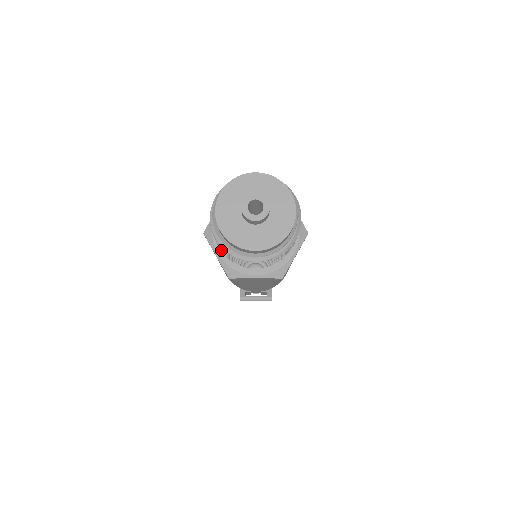
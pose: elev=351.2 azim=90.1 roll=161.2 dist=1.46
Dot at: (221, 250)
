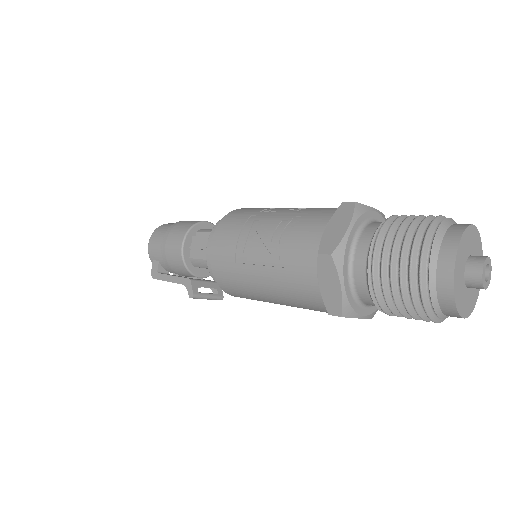
Dot at: (384, 294)
